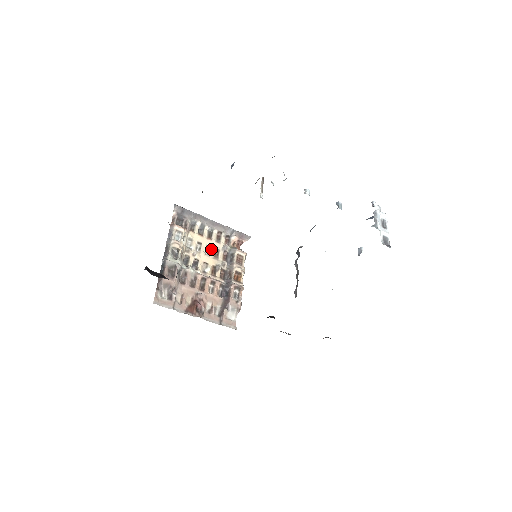
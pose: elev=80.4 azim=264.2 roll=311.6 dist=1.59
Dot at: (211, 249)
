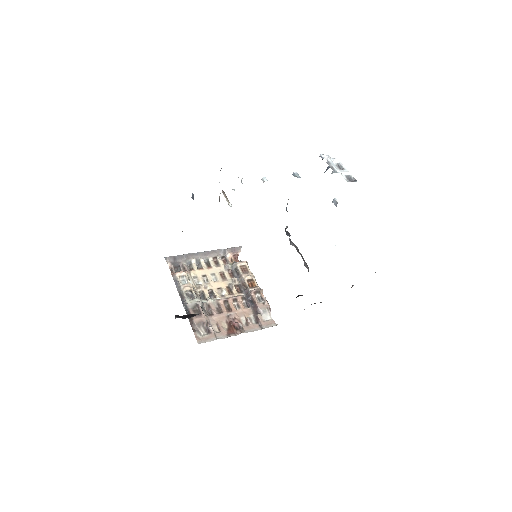
Dot at: (216, 275)
